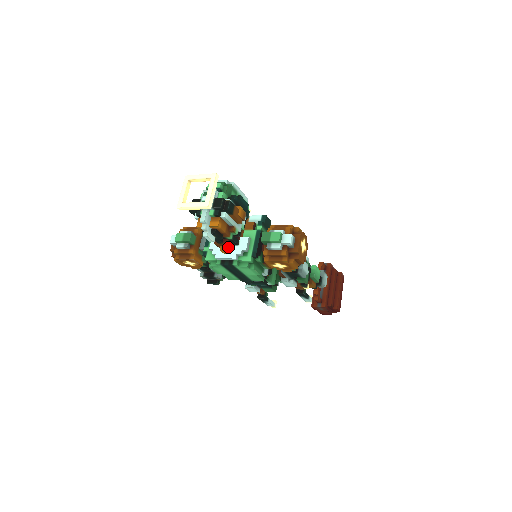
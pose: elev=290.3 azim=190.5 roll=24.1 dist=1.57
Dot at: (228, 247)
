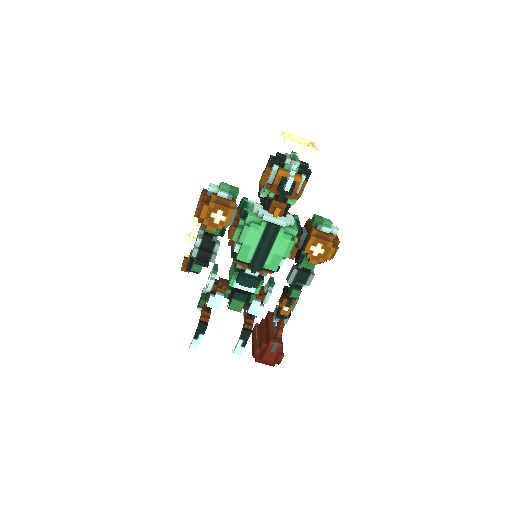
Dot at: (281, 211)
